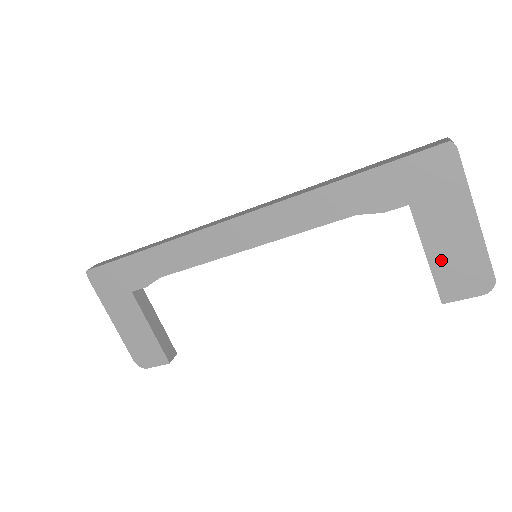
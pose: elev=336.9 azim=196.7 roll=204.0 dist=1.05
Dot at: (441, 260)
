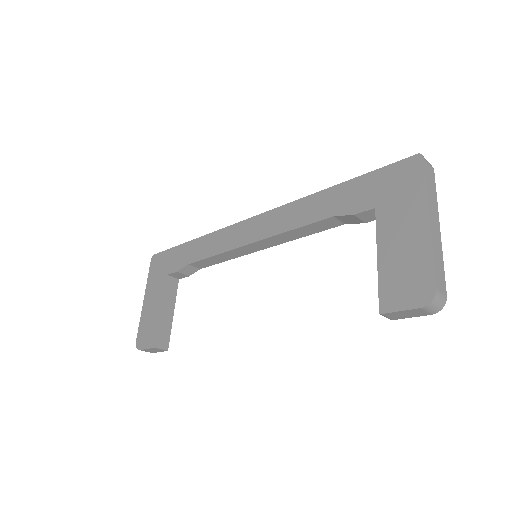
Dot at: (389, 263)
